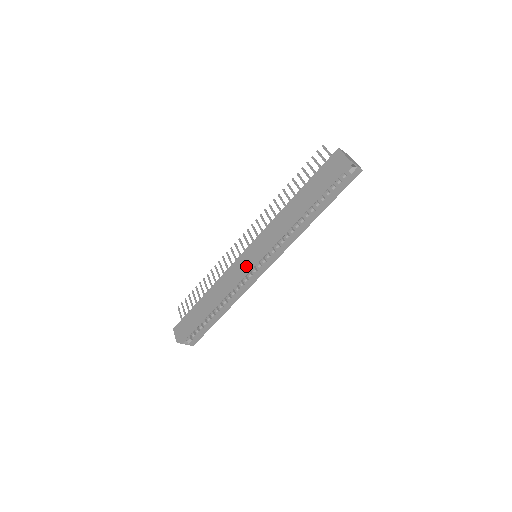
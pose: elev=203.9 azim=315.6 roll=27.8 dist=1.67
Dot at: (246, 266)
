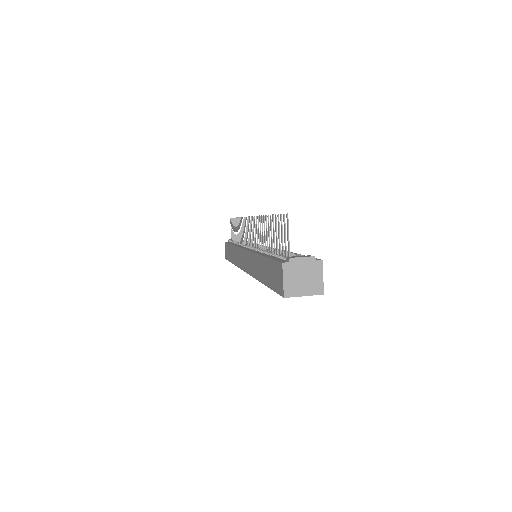
Dot at: (242, 268)
